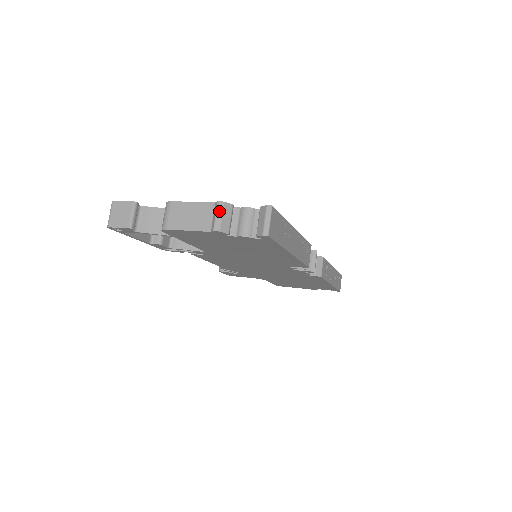
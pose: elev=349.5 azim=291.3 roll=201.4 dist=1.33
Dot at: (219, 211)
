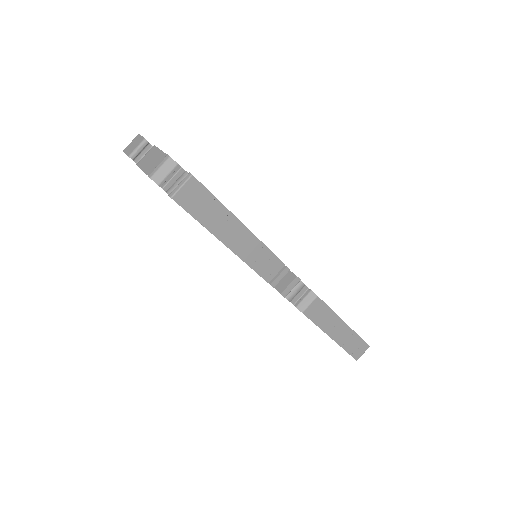
Dot at: (162, 162)
